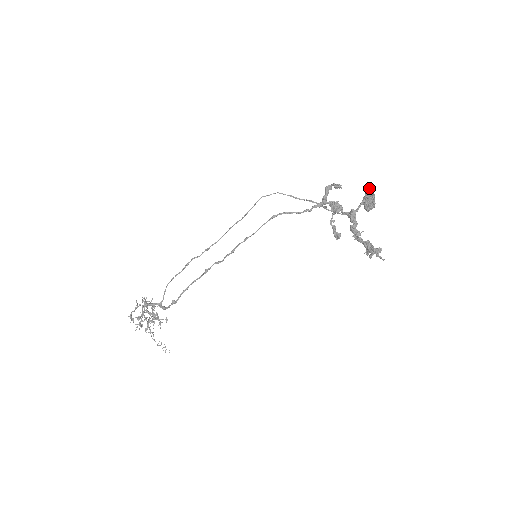
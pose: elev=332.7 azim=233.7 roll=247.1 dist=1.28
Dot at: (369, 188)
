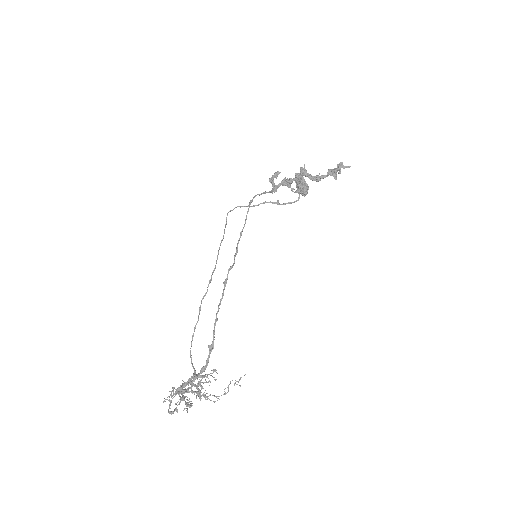
Dot at: (296, 173)
